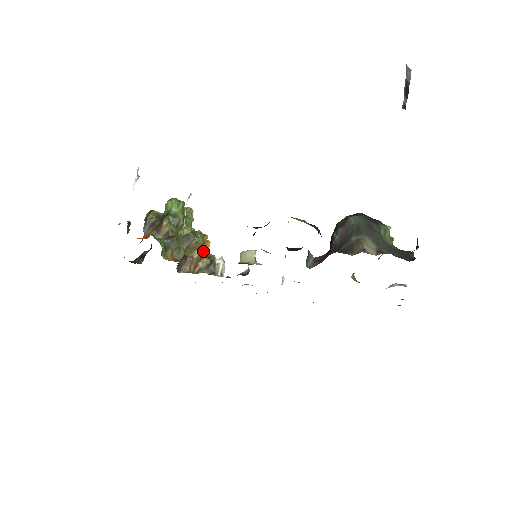
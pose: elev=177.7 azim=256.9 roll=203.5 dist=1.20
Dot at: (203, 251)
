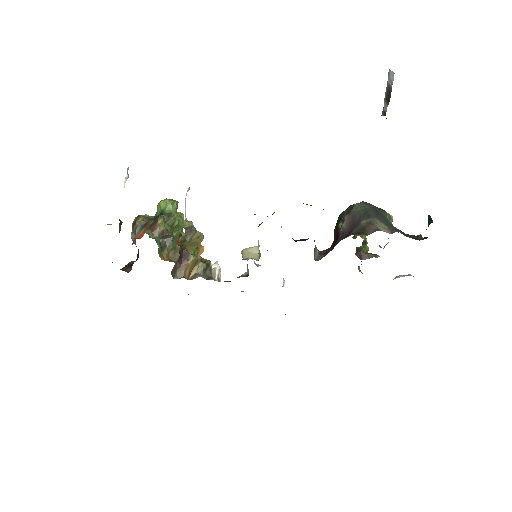
Dot at: occluded
